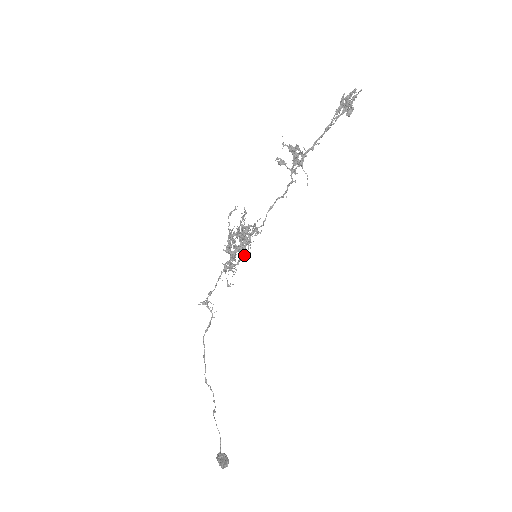
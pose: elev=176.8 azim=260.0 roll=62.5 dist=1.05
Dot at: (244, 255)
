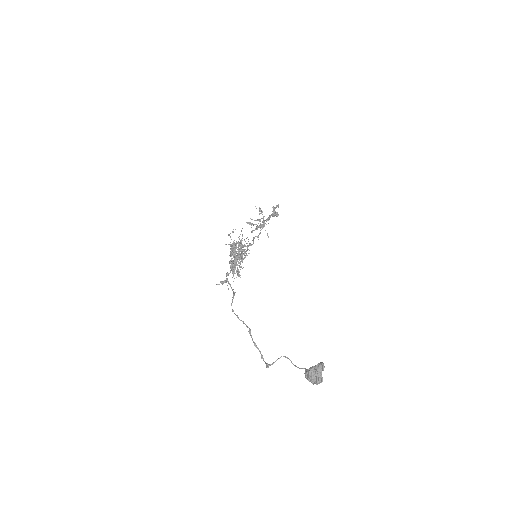
Dot at: occluded
